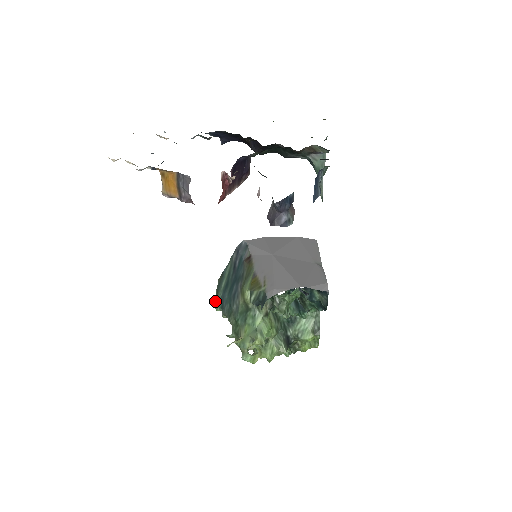
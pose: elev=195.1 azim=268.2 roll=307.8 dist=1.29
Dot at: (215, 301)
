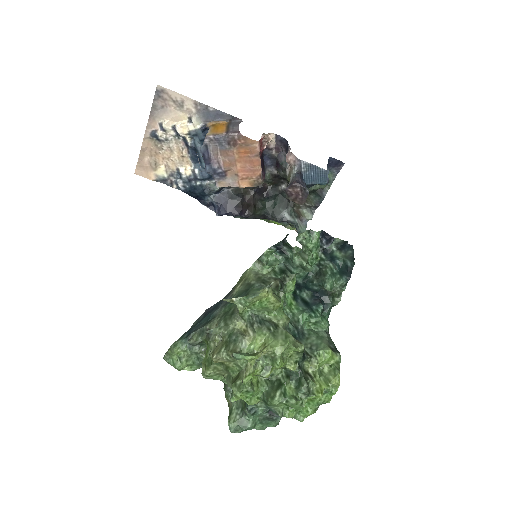
Dot at: (168, 349)
